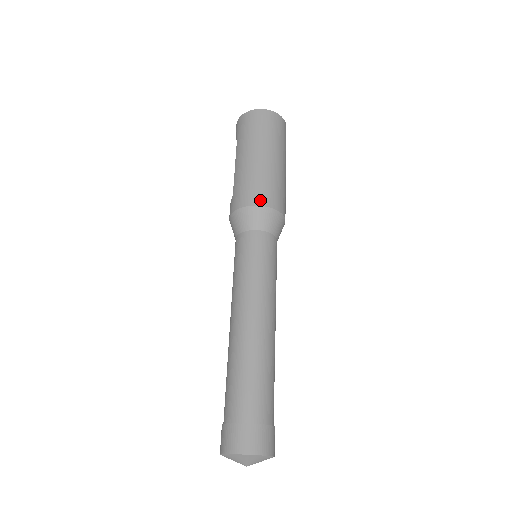
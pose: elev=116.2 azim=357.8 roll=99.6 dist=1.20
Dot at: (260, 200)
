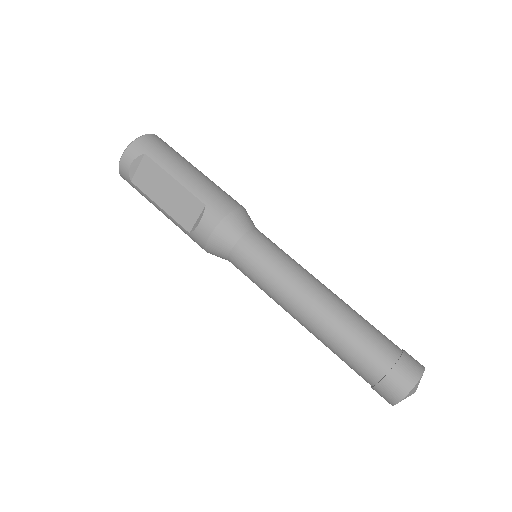
Dot at: occluded
